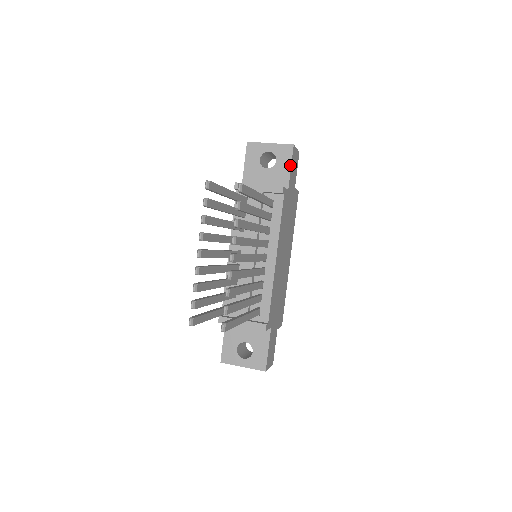
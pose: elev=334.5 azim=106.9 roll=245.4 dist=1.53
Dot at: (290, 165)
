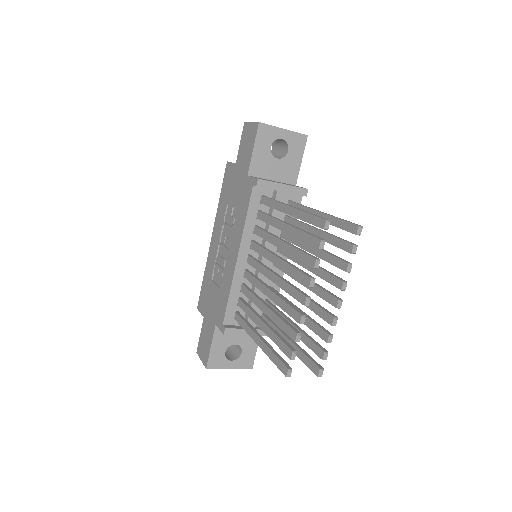
Dot at: (301, 158)
